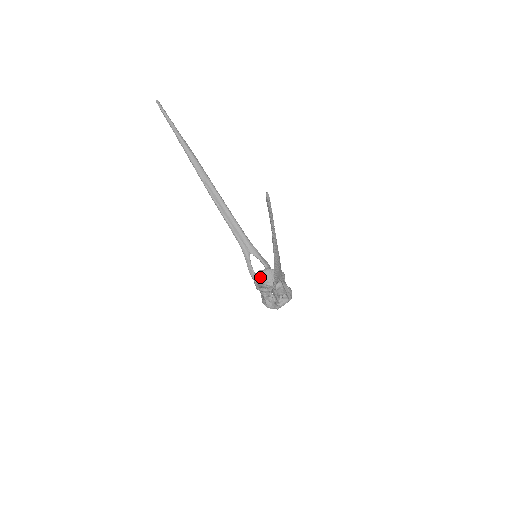
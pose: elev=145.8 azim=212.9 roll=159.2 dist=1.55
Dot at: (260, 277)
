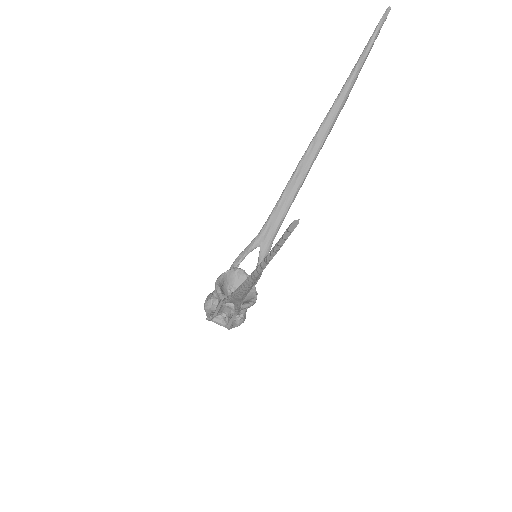
Dot at: (236, 275)
